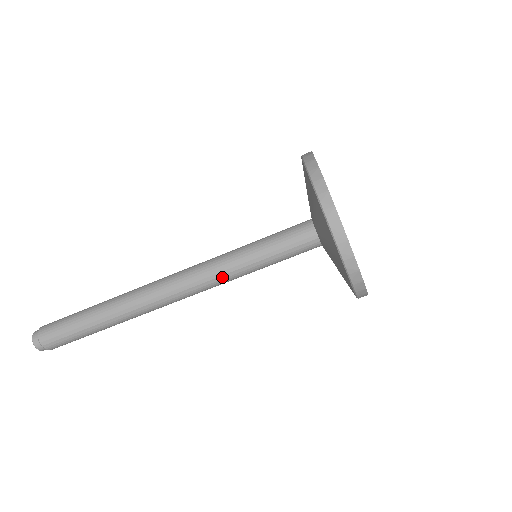
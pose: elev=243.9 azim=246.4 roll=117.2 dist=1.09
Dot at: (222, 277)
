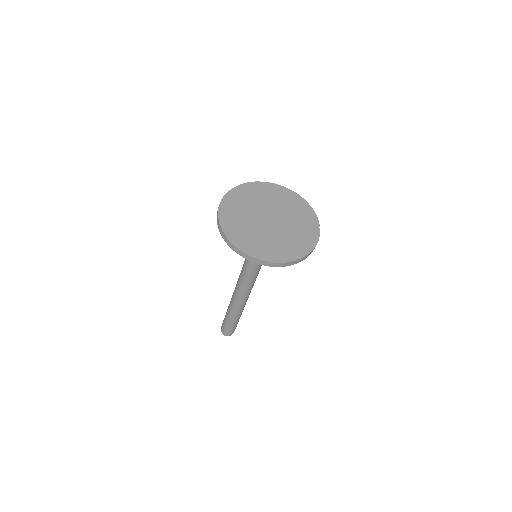
Dot at: (255, 276)
